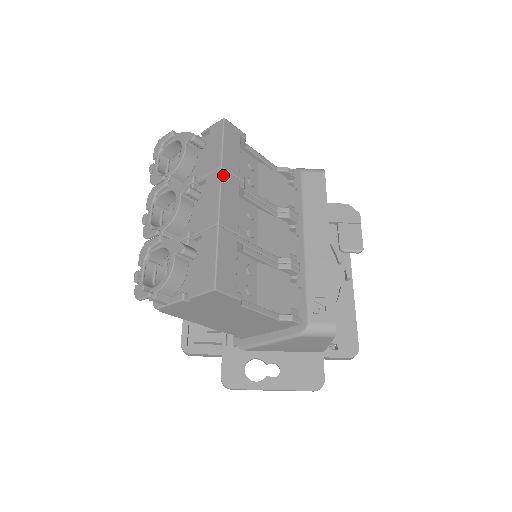
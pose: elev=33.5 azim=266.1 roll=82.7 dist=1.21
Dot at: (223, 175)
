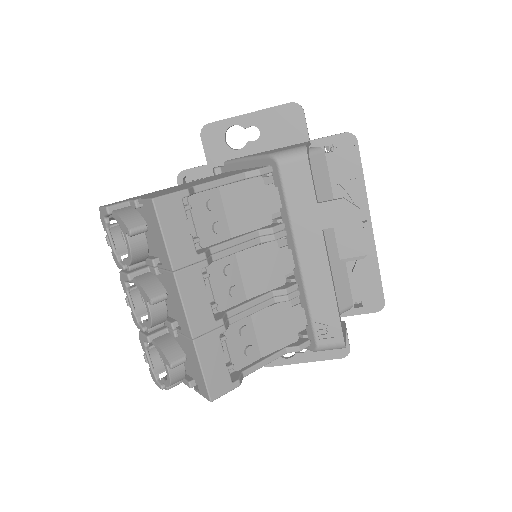
Dot at: (178, 280)
